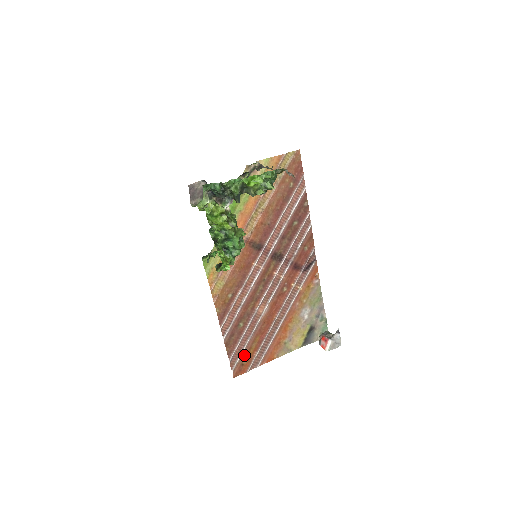
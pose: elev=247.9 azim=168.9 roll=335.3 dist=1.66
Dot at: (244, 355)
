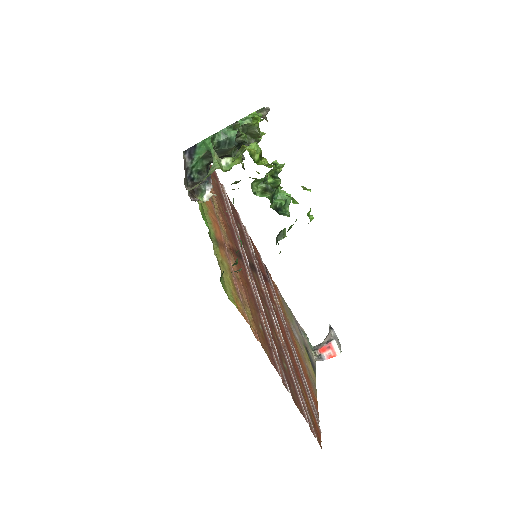
Dot at: (307, 409)
